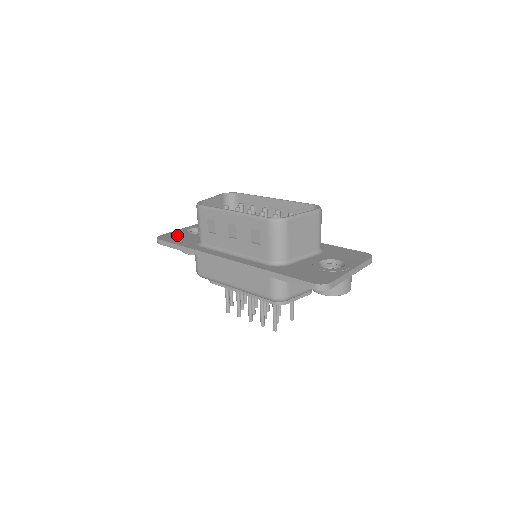
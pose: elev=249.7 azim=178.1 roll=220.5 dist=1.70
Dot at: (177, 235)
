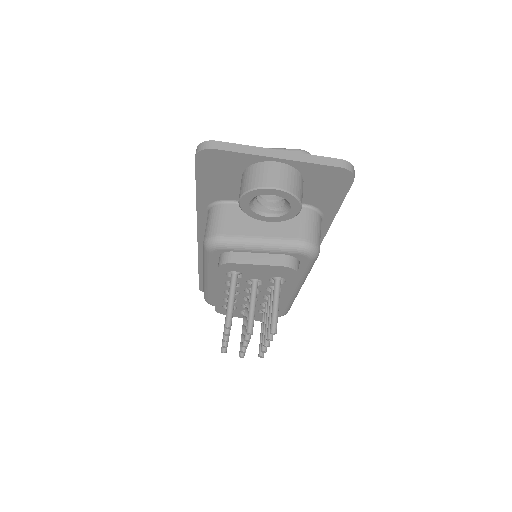
Dot at: occluded
